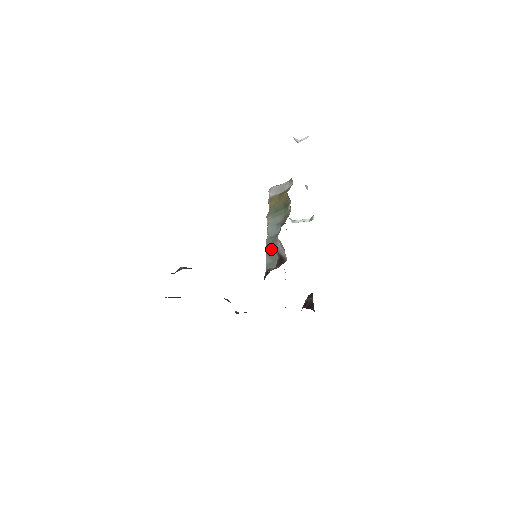
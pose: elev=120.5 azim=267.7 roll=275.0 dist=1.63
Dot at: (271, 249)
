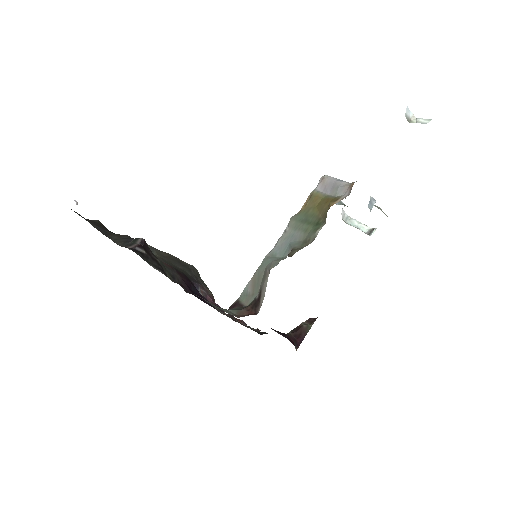
Dot at: (261, 274)
